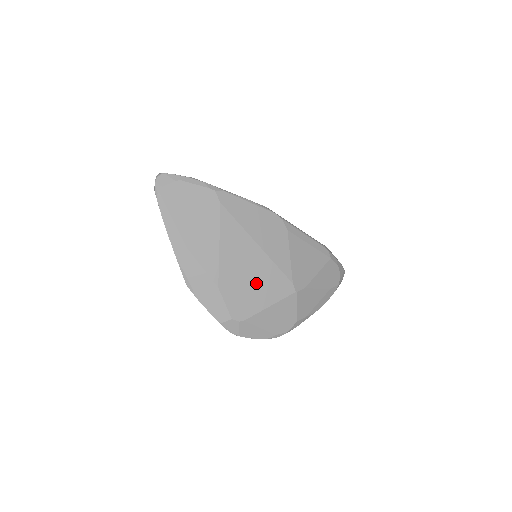
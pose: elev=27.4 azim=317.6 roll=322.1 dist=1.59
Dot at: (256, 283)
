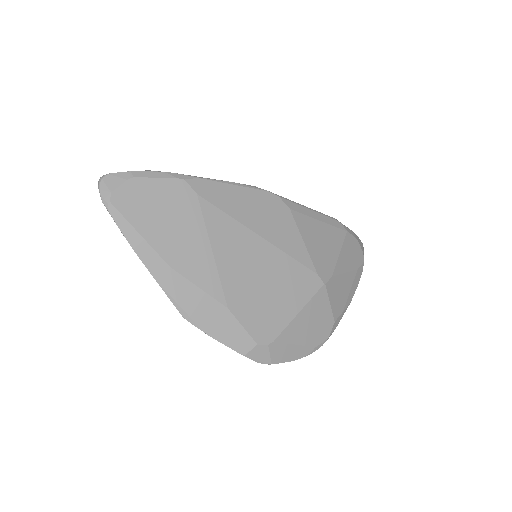
Dot at: (273, 287)
